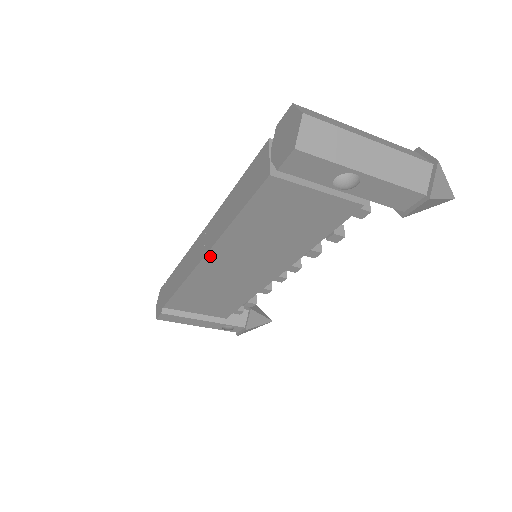
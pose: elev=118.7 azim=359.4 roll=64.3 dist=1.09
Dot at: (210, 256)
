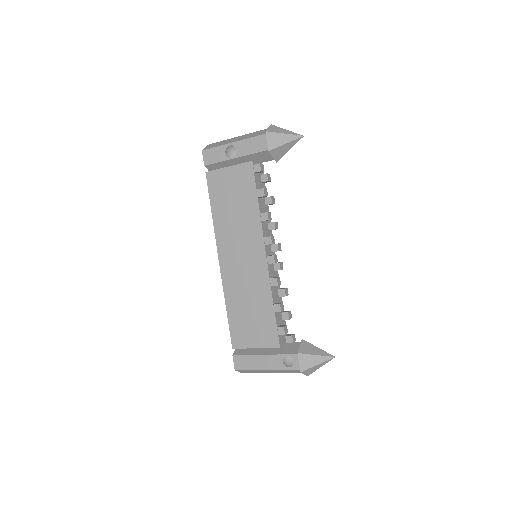
Dot at: (221, 255)
